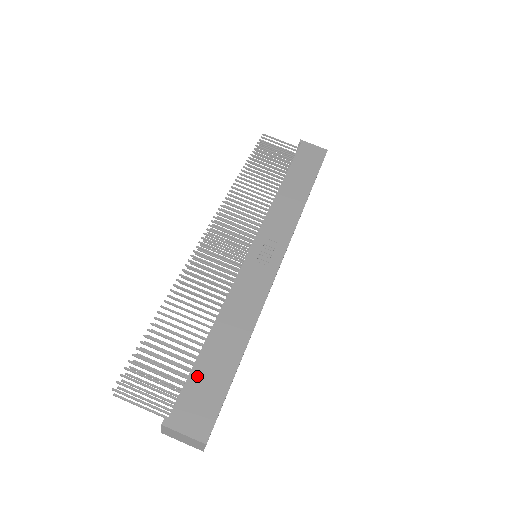
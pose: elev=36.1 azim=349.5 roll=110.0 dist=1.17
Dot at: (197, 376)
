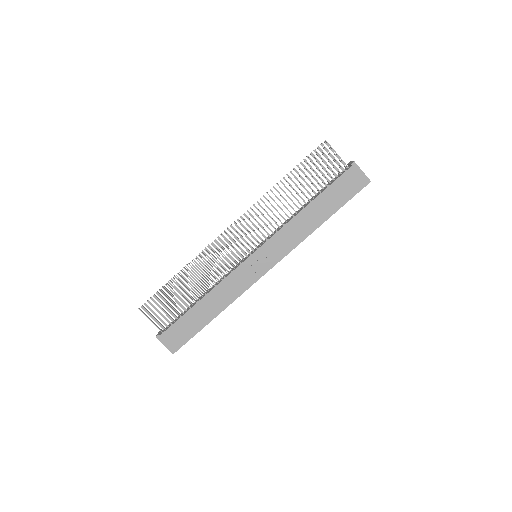
Dot at: (182, 322)
